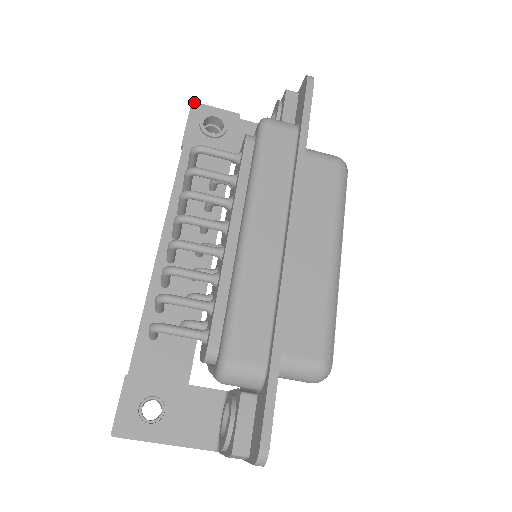
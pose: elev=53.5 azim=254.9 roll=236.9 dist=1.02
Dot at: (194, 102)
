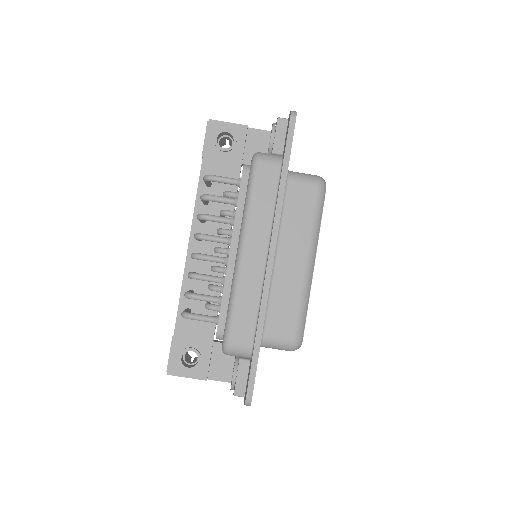
Dot at: (209, 119)
